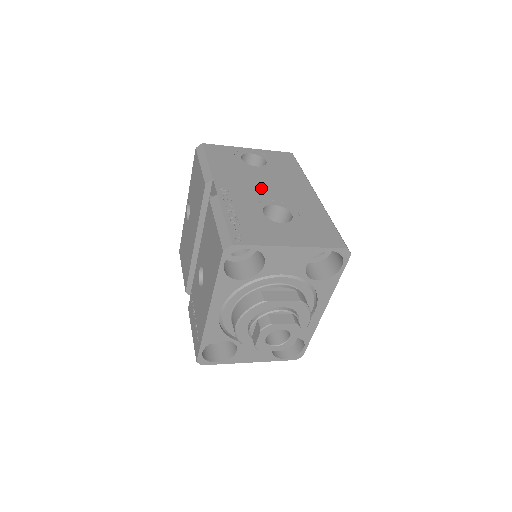
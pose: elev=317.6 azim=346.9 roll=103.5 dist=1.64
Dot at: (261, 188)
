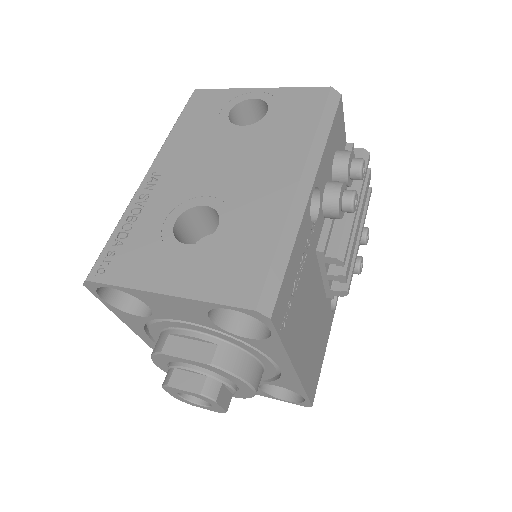
Dot at: (211, 171)
